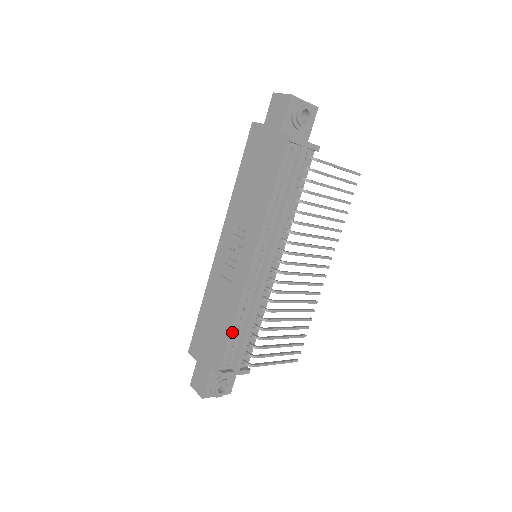
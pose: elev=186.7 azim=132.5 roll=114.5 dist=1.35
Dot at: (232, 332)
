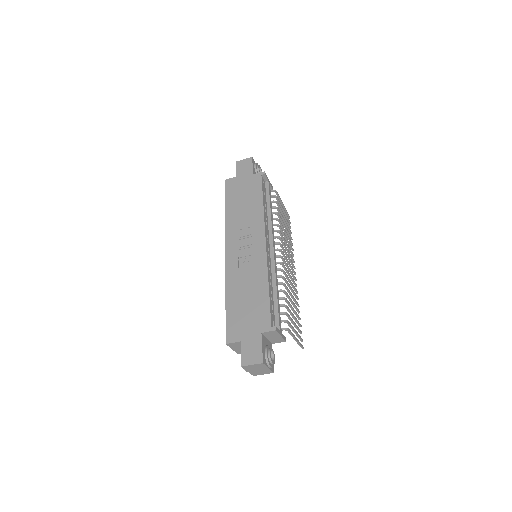
Dot at: (270, 295)
